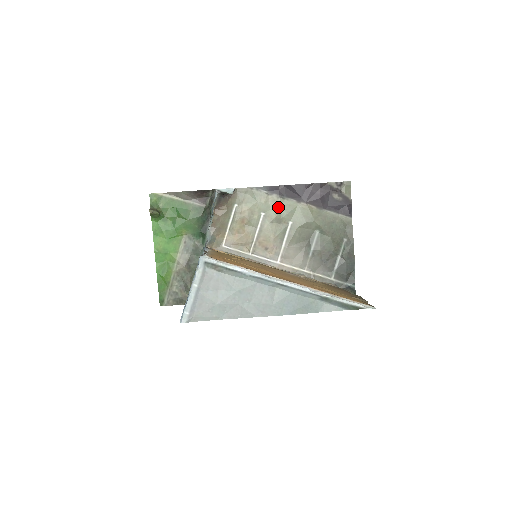
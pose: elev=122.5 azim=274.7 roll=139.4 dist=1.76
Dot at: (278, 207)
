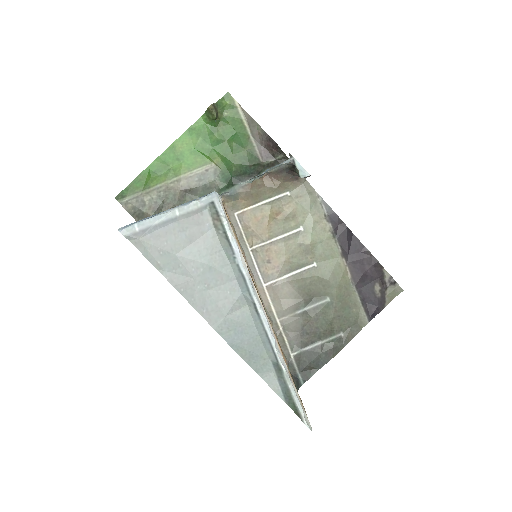
Dot at: (321, 238)
